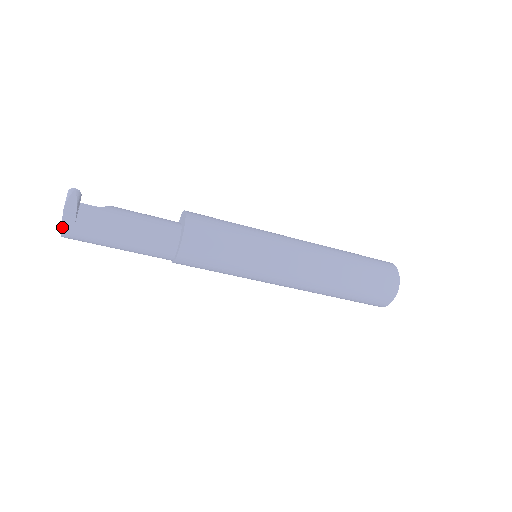
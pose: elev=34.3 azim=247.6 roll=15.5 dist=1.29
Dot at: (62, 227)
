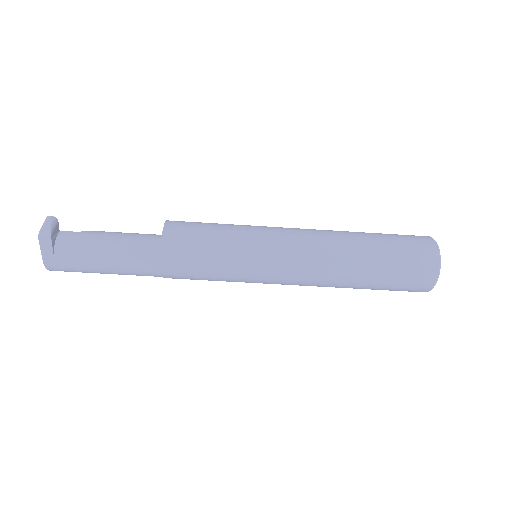
Dot at: (42, 256)
